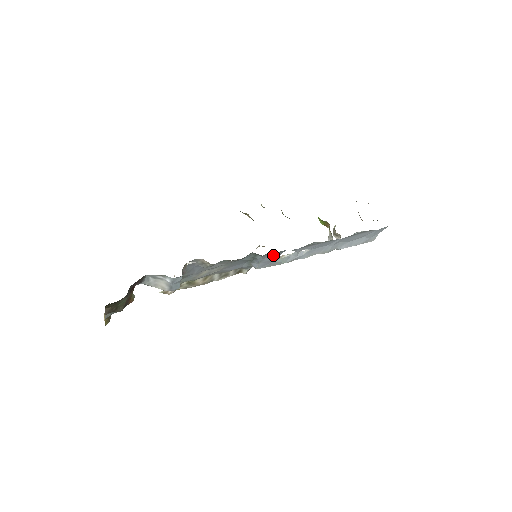
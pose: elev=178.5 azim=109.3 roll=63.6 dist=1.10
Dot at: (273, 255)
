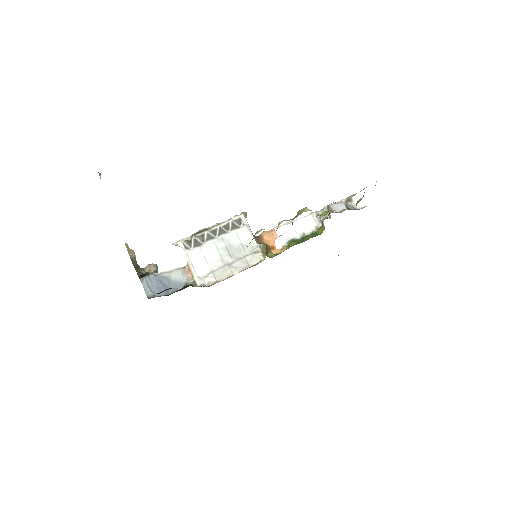
Dot at: occluded
